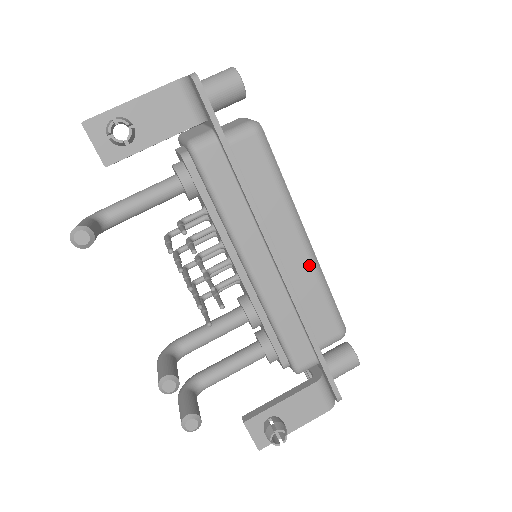
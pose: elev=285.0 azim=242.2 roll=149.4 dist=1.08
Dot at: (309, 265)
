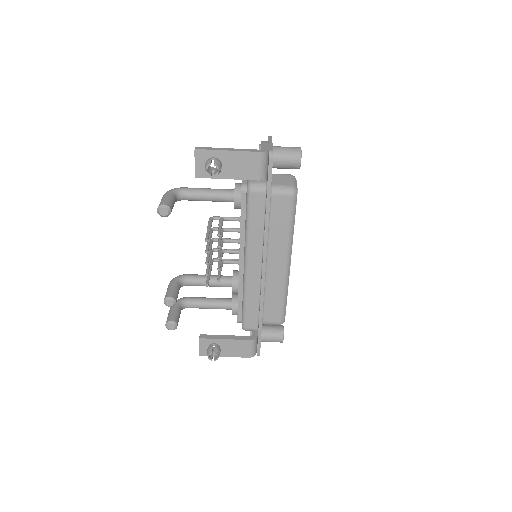
Dot at: (282, 279)
